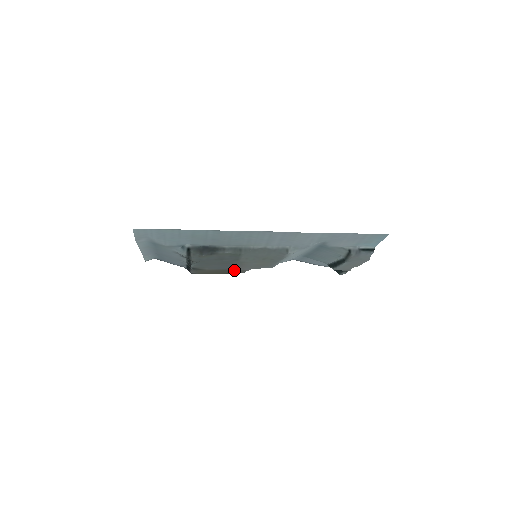
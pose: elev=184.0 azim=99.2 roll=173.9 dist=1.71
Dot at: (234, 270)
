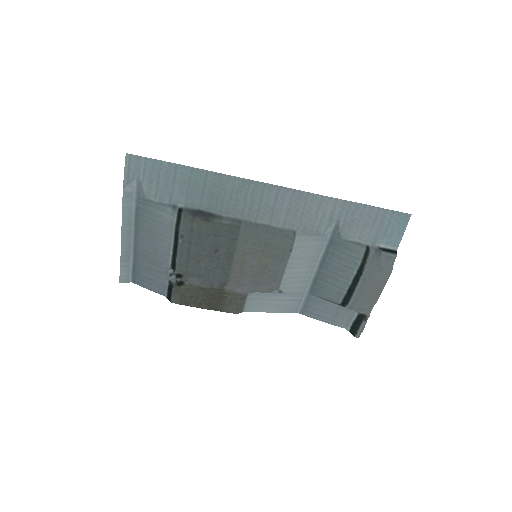
Dot at: (226, 292)
